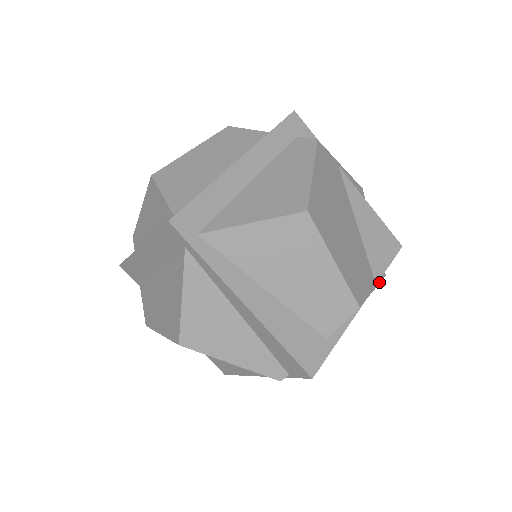
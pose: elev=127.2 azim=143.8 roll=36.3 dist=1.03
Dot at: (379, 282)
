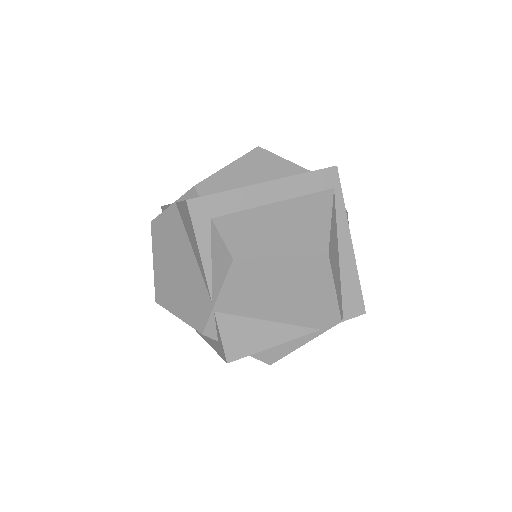
Dot at: occluded
